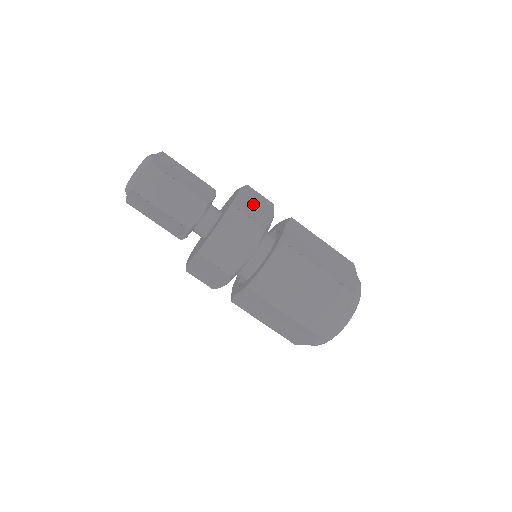
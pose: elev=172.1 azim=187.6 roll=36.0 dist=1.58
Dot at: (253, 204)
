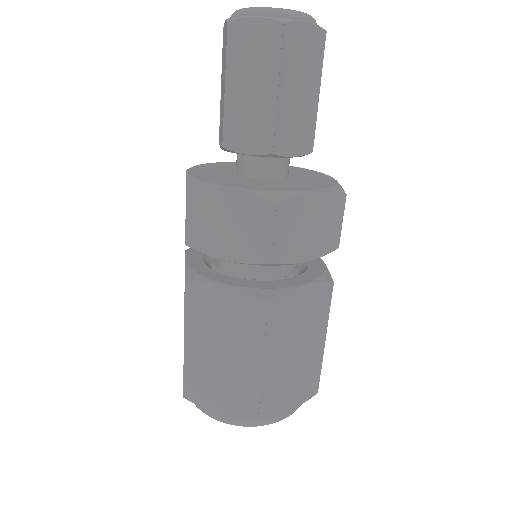
Dot at: (310, 222)
